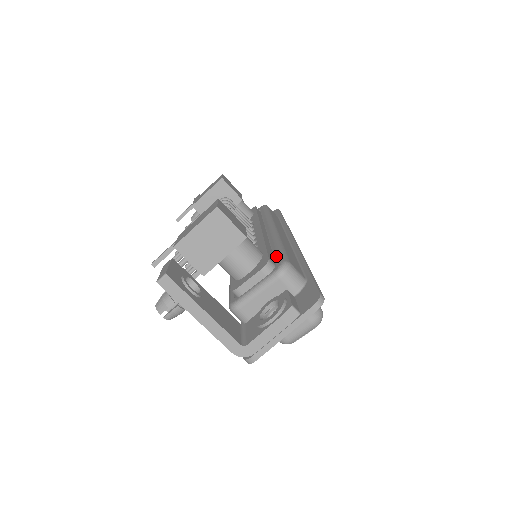
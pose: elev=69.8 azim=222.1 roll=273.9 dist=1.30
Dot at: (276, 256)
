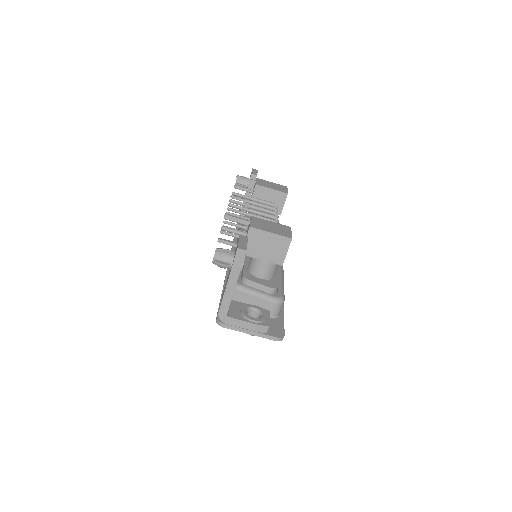
Dot at: (280, 286)
